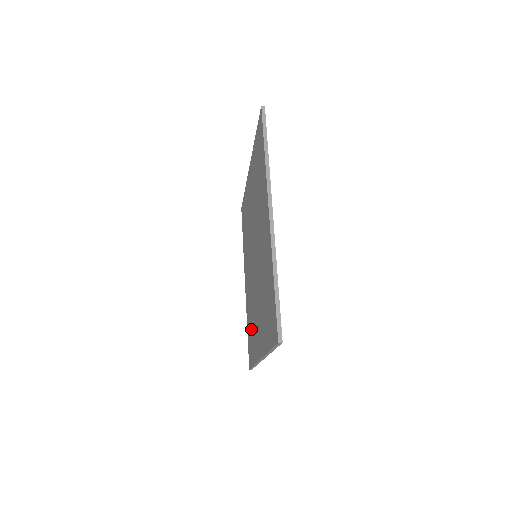
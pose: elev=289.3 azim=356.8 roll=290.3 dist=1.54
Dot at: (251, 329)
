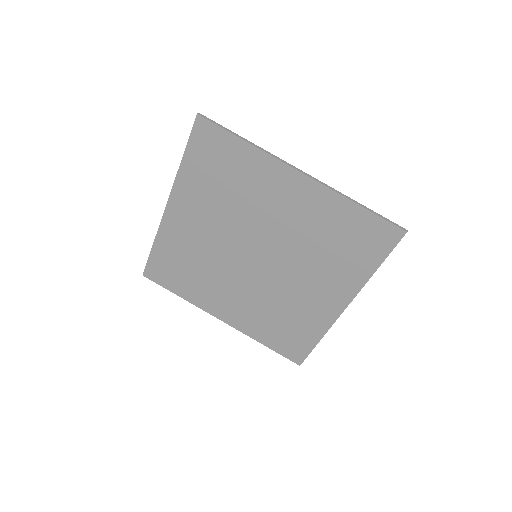
Dot at: (286, 326)
